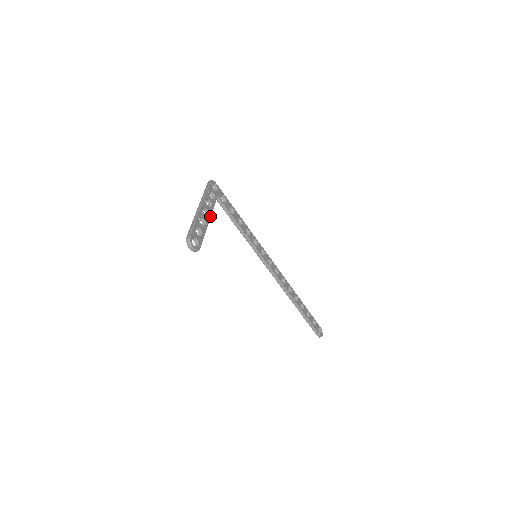
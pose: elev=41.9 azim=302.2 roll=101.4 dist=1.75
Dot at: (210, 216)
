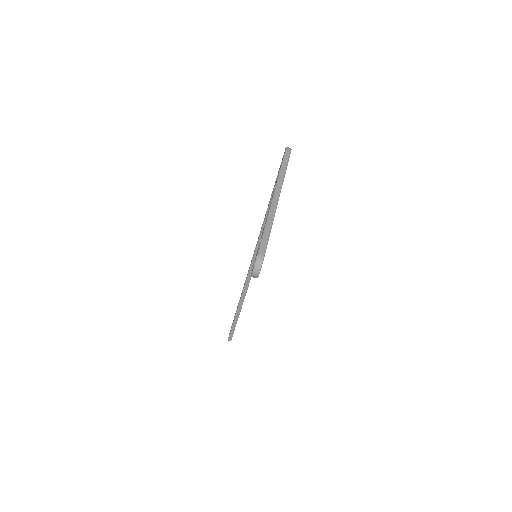
Dot at: occluded
